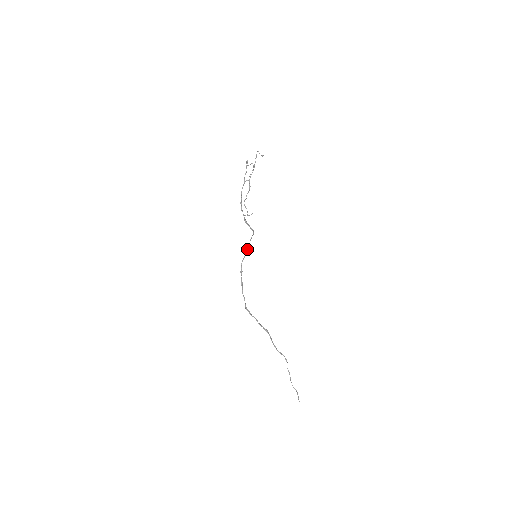
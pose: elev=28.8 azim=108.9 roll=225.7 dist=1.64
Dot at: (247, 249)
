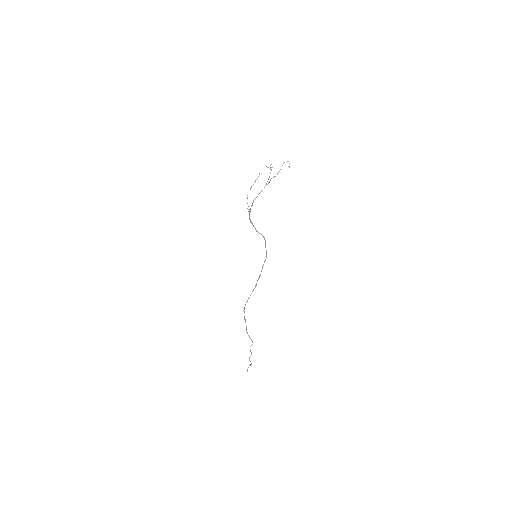
Dot at: (266, 256)
